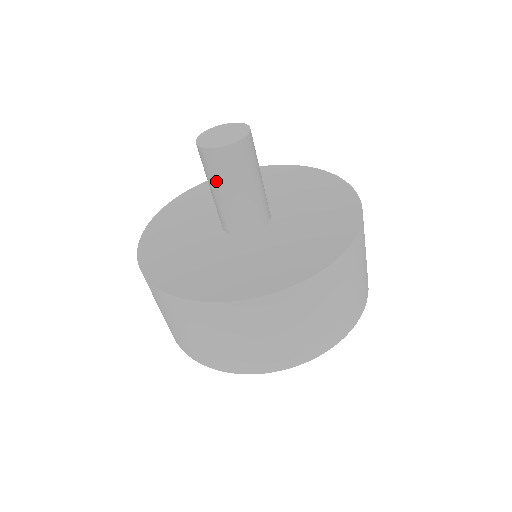
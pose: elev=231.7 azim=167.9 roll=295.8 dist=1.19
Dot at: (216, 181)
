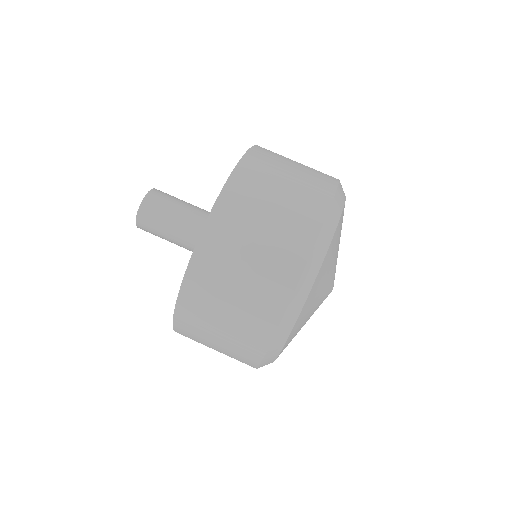
Dot at: (171, 207)
